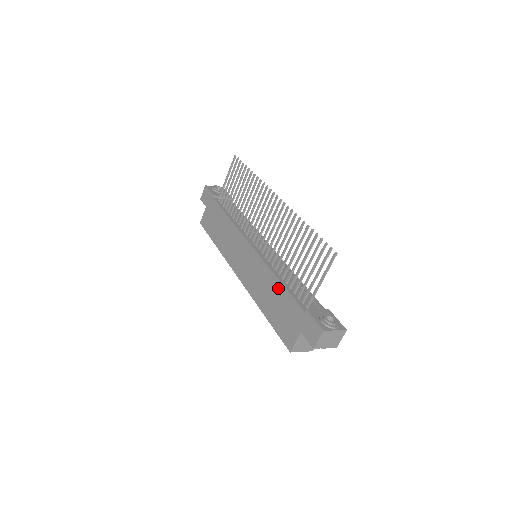
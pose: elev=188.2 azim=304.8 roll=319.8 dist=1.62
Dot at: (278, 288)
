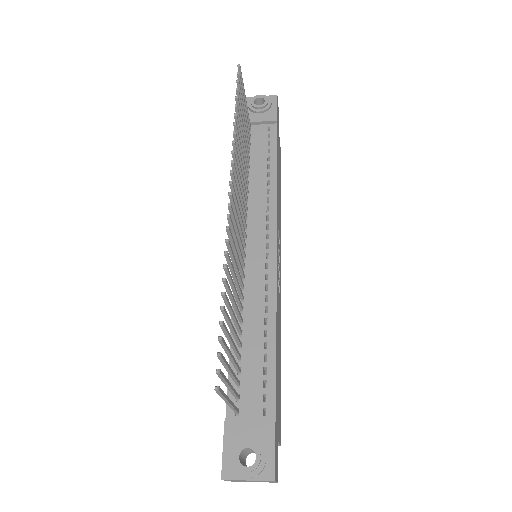
Dot at: occluded
